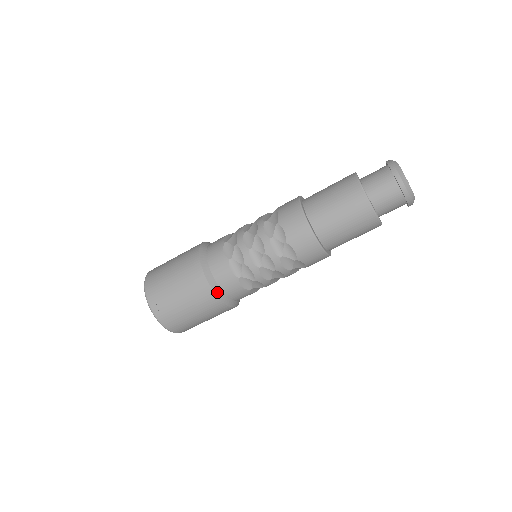
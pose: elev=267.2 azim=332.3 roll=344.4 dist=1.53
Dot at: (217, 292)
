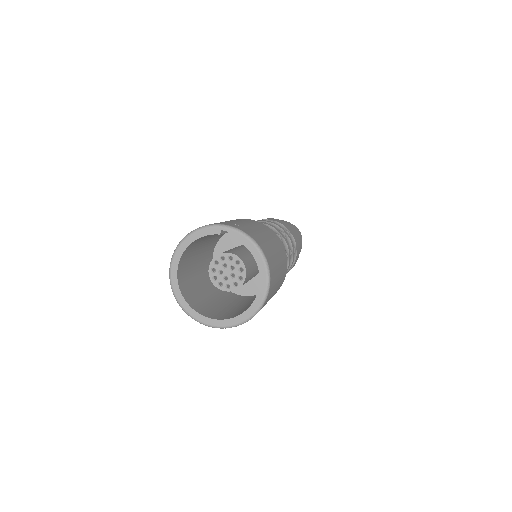
Dot at: occluded
